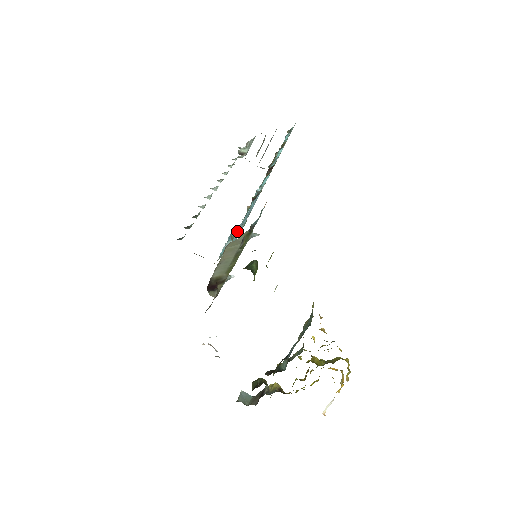
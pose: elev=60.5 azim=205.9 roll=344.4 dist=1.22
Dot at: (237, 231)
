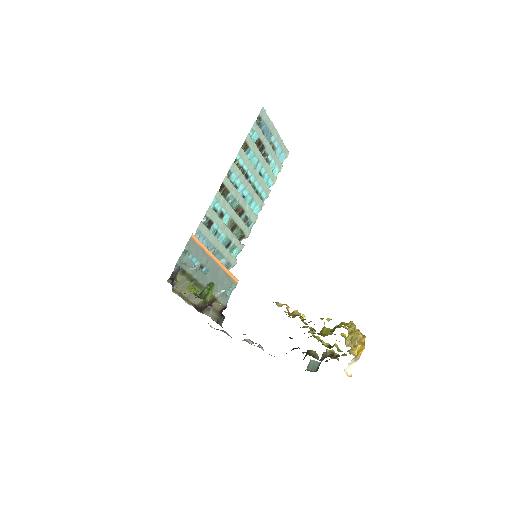
Dot at: (215, 254)
